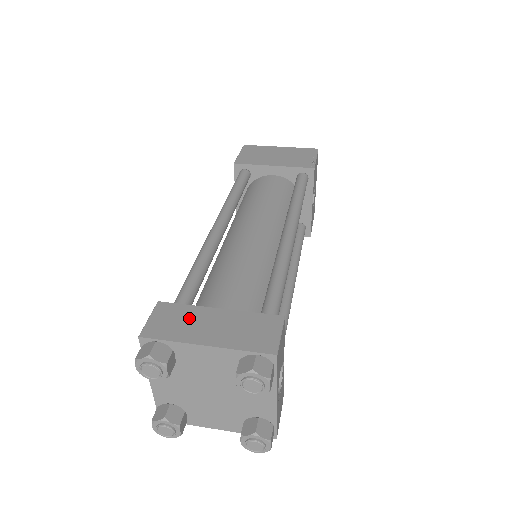
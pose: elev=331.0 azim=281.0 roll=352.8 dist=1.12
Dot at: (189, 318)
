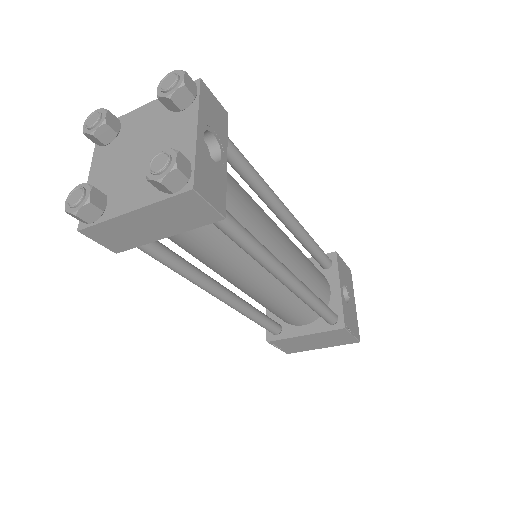
Dot at: occluded
